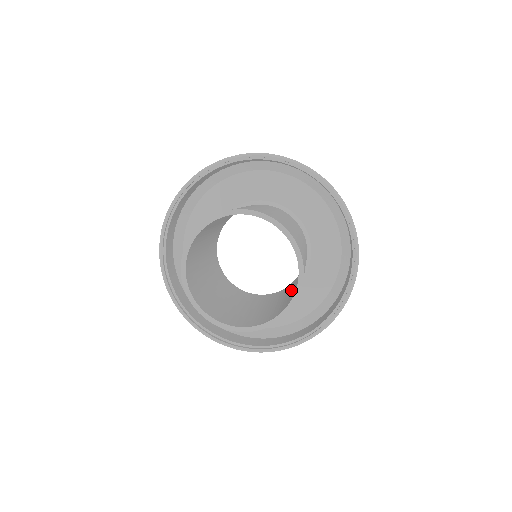
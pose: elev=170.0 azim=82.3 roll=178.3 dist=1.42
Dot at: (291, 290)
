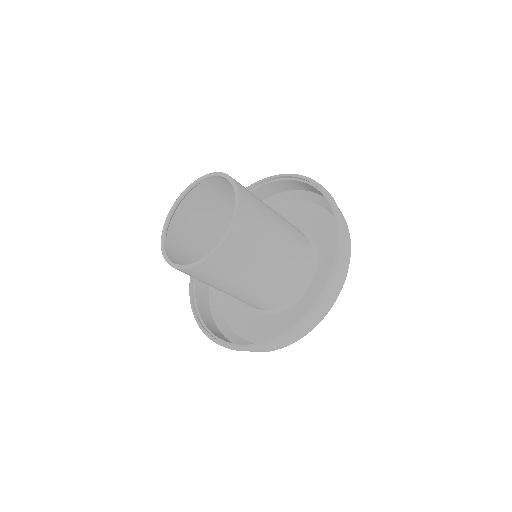
Dot at: (258, 291)
